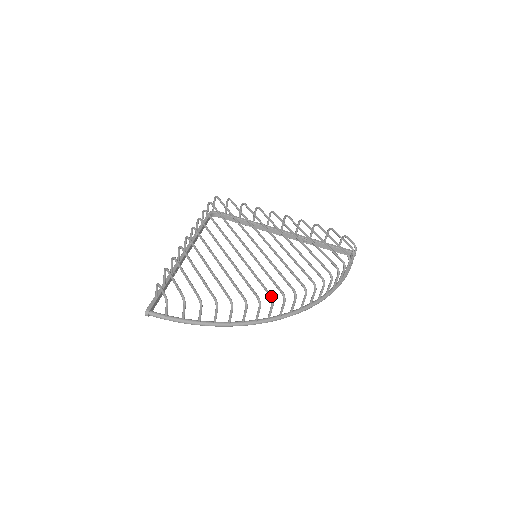
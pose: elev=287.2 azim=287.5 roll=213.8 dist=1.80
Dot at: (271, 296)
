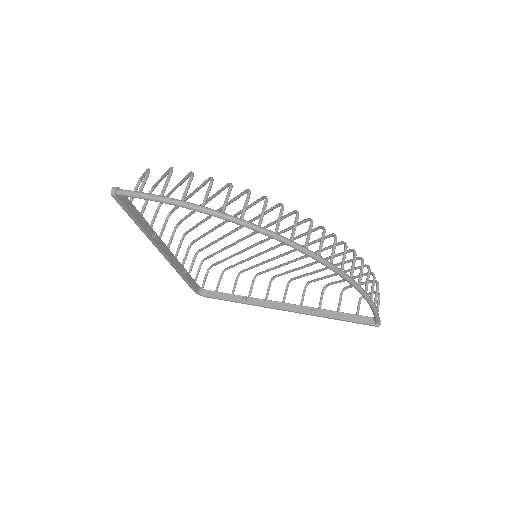
Dot at: (280, 203)
